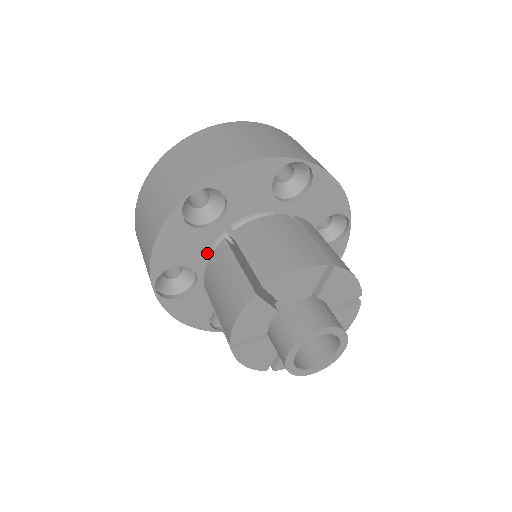
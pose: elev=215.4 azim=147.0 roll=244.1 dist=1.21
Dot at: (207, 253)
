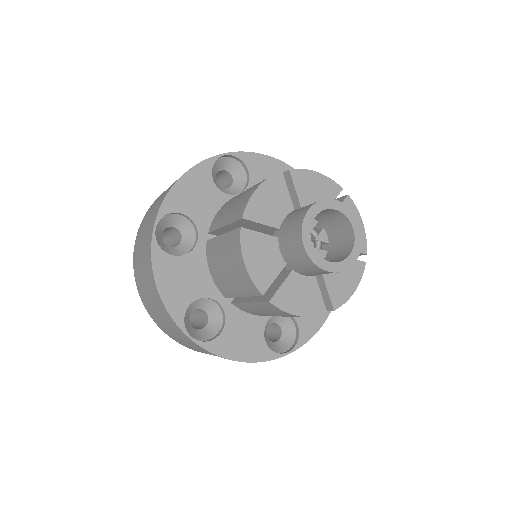
Dot at: (210, 275)
